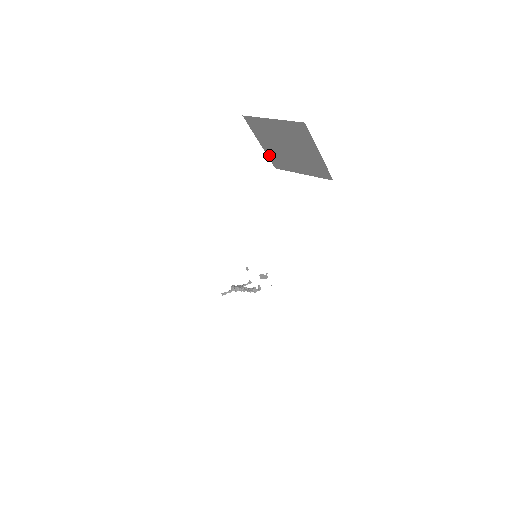
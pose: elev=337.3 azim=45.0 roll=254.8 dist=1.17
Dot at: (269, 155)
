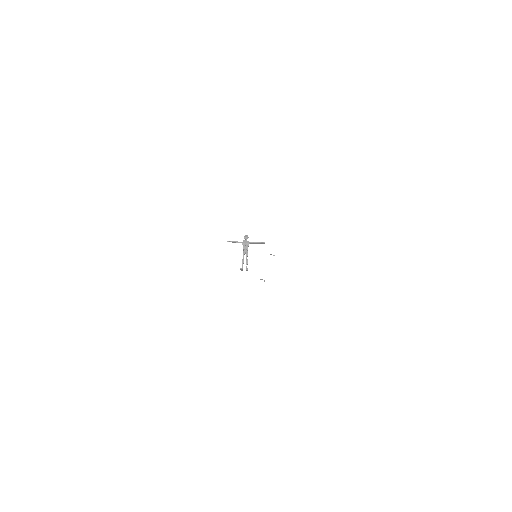
Dot at: occluded
